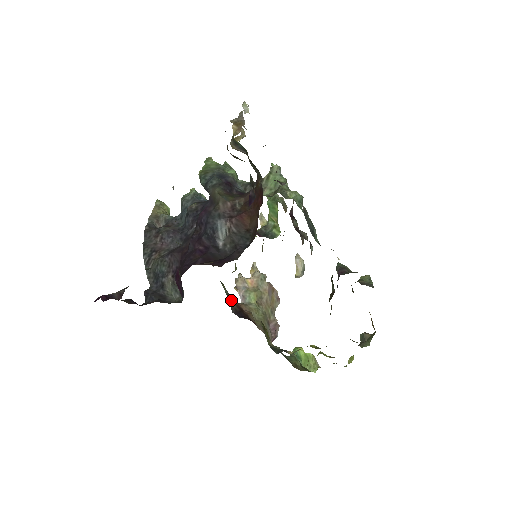
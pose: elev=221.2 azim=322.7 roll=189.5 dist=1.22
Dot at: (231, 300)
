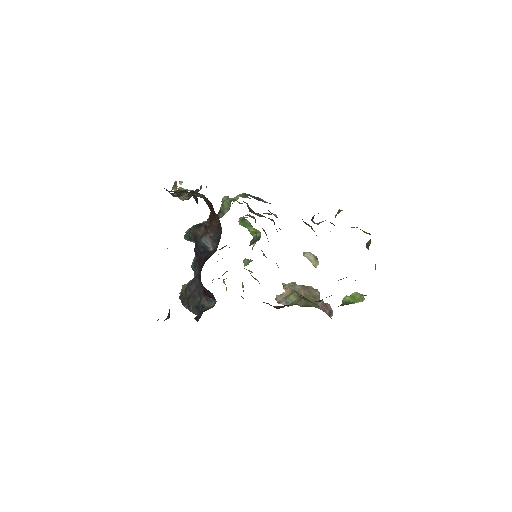
Dot at: occluded
